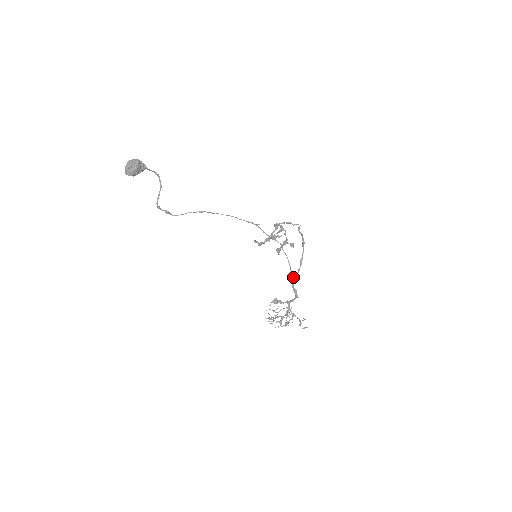
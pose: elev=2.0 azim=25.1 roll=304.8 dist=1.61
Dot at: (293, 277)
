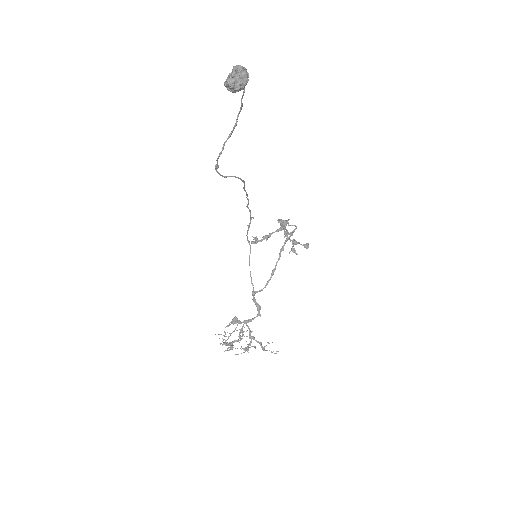
Dot at: (254, 291)
